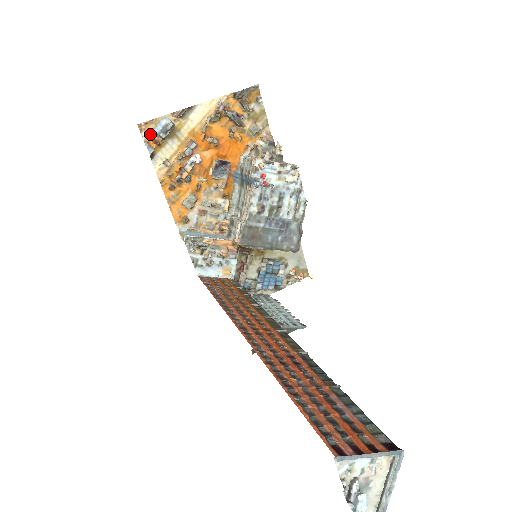
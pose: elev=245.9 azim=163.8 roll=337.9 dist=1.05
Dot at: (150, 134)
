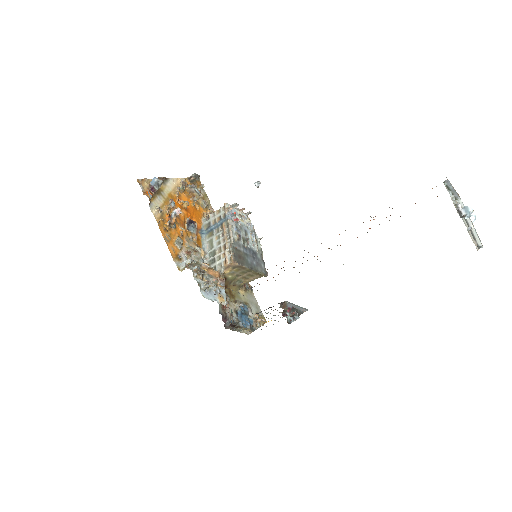
Dot at: (145, 188)
